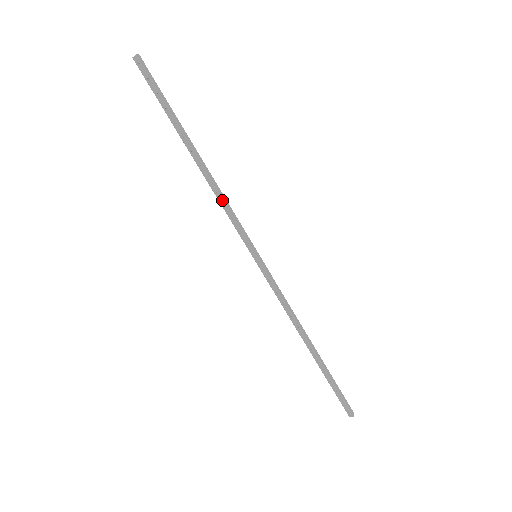
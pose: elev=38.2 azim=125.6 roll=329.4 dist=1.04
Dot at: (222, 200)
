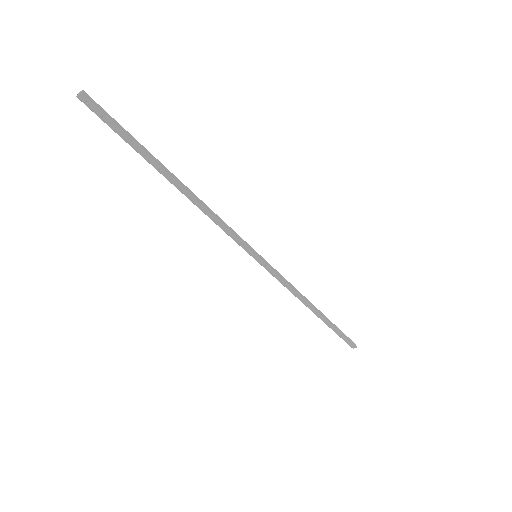
Dot at: (214, 218)
